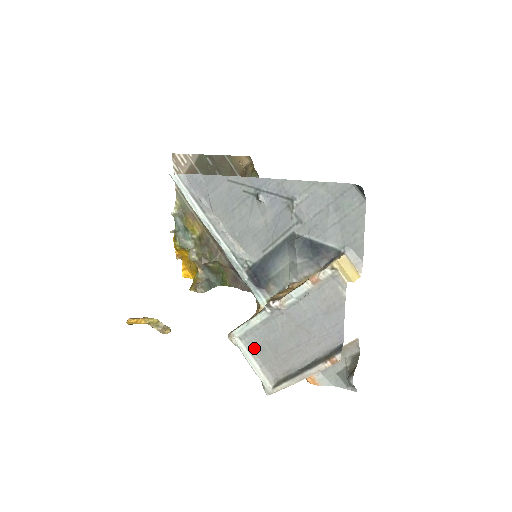
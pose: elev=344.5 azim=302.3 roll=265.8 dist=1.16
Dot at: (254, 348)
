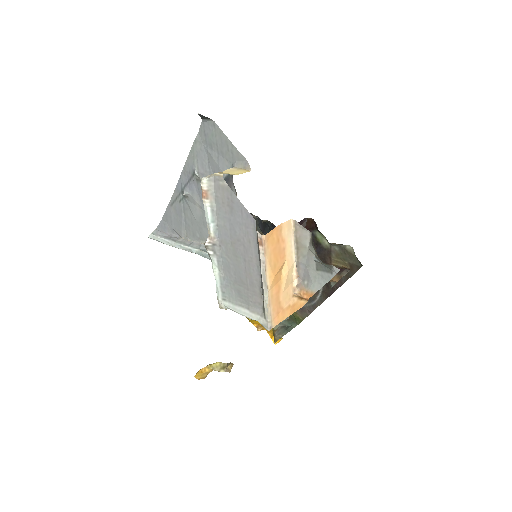
Dot at: (235, 298)
